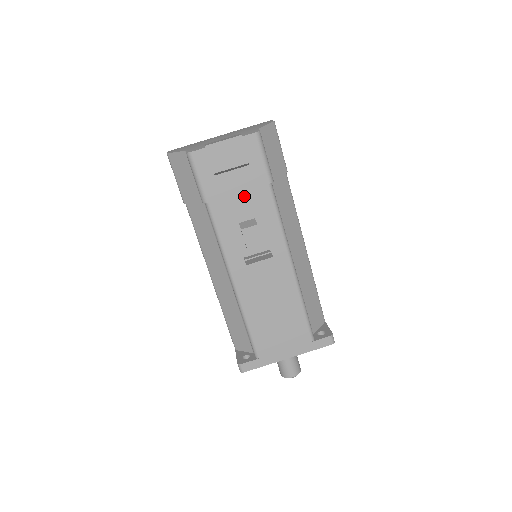
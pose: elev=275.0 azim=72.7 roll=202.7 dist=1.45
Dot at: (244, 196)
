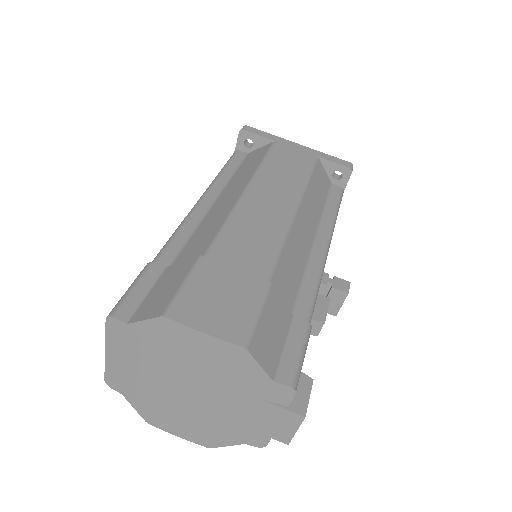
Dot at: occluded
